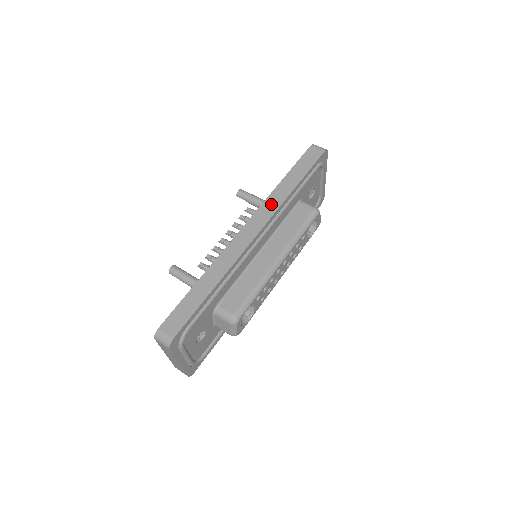
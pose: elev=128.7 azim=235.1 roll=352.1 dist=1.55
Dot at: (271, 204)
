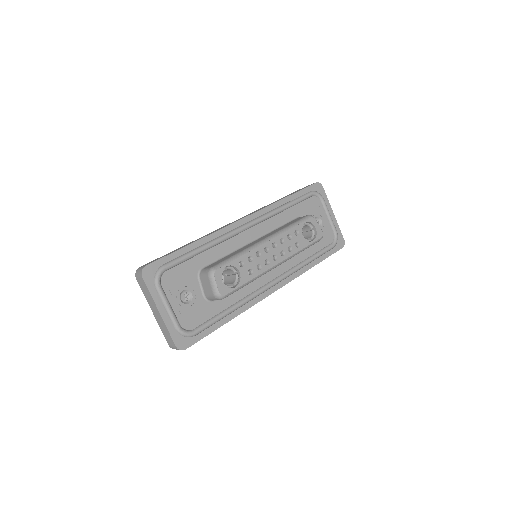
Dot at: occluded
